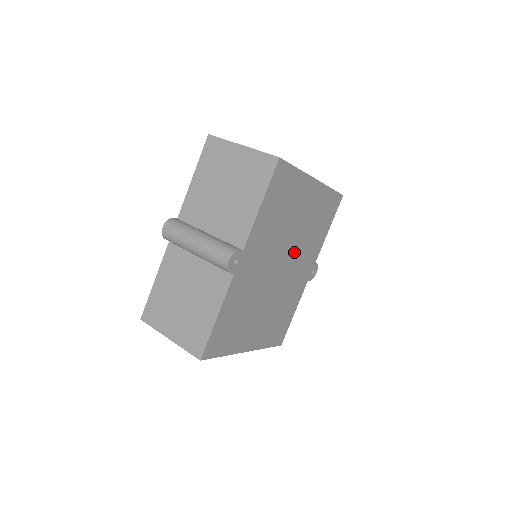
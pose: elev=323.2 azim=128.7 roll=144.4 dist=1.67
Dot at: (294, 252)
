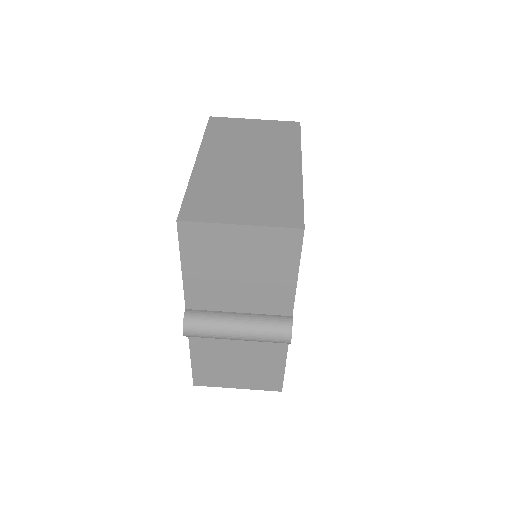
Dot at: occluded
